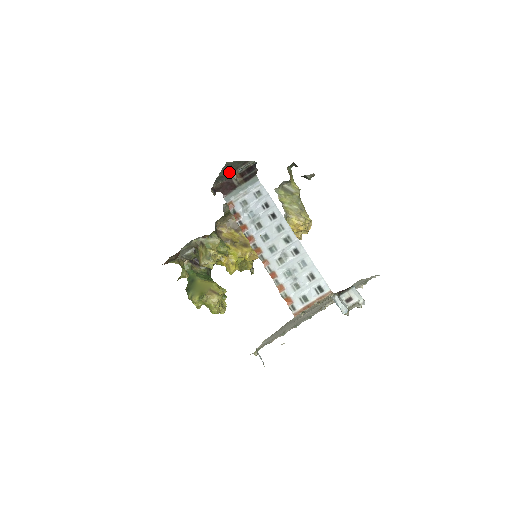
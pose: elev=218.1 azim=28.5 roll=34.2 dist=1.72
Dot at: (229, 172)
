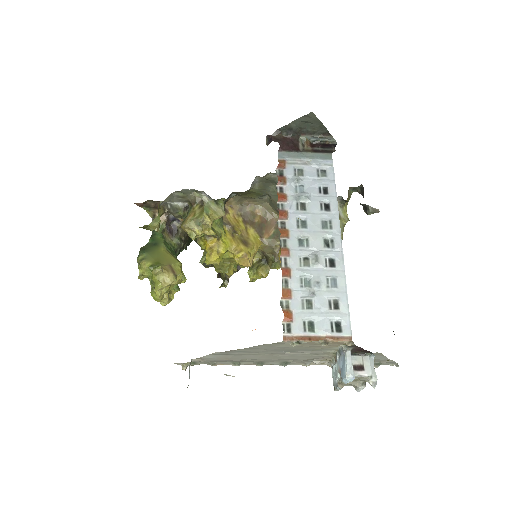
Dot at: (302, 130)
